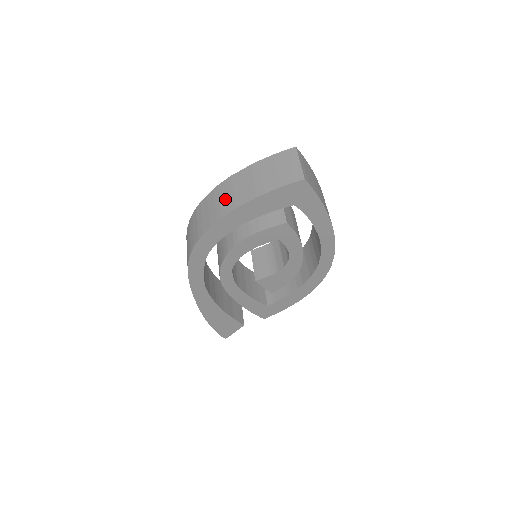
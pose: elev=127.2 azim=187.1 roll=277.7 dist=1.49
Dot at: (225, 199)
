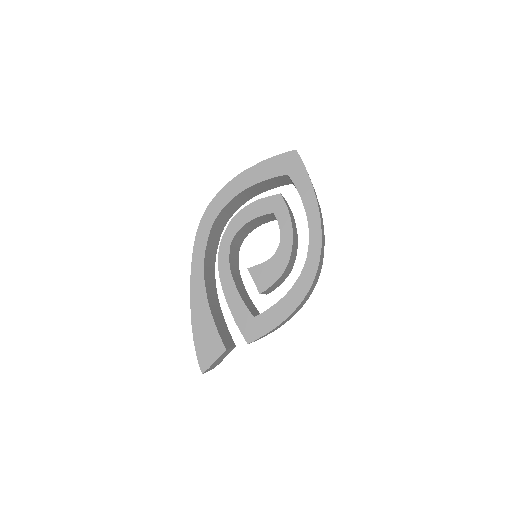
Dot at: occluded
